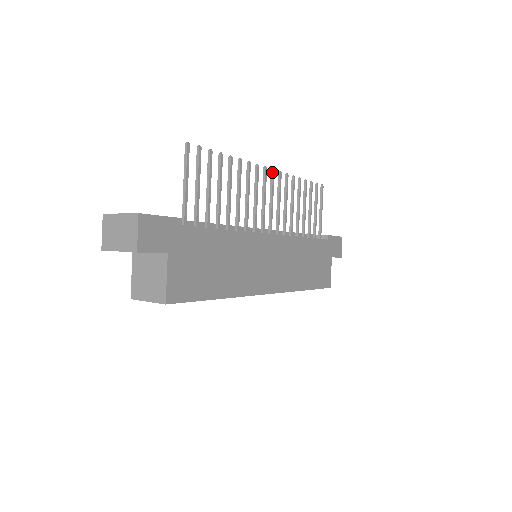
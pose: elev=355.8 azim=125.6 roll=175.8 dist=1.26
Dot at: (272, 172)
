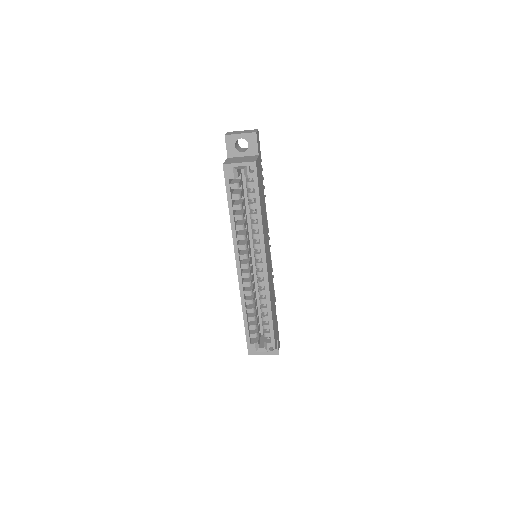
Dot at: (269, 237)
